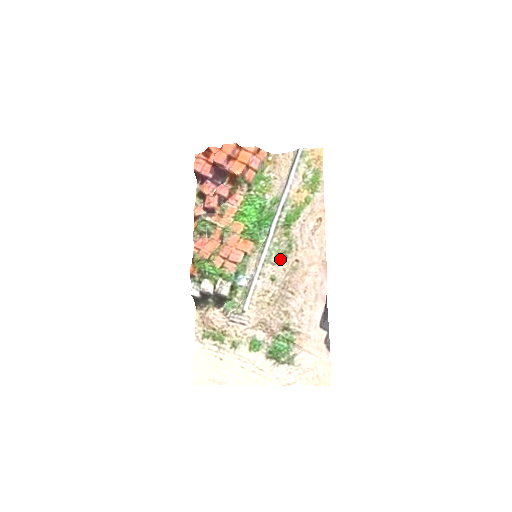
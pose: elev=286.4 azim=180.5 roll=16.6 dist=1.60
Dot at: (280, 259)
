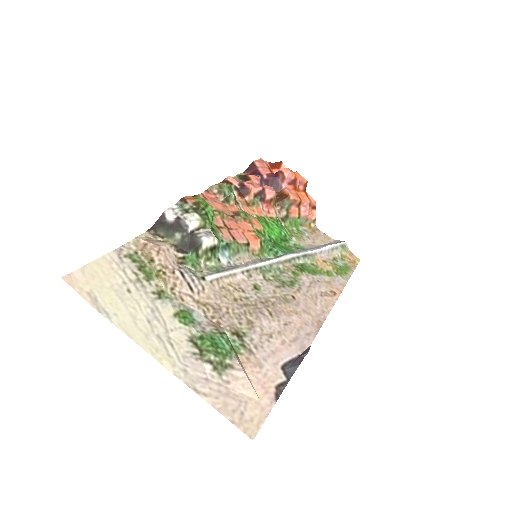
Dot at: (275, 282)
